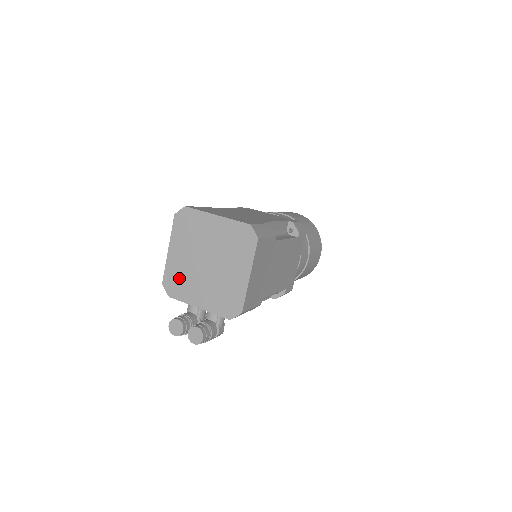
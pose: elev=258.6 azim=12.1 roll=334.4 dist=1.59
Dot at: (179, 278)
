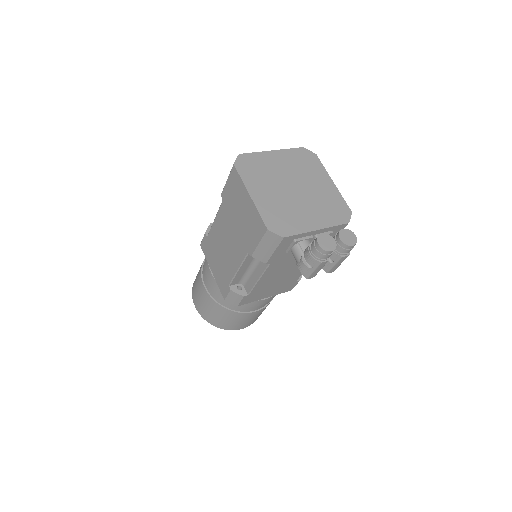
Dot at: (280, 214)
